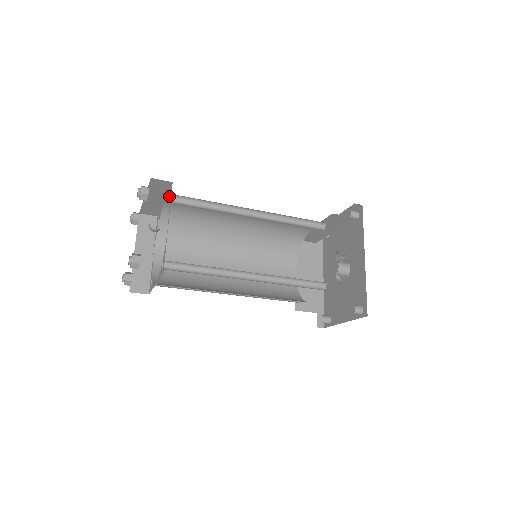
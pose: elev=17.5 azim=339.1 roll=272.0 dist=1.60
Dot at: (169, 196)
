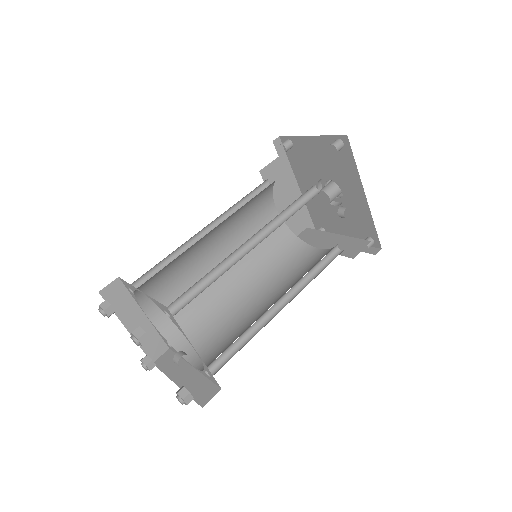
Dot at: (163, 310)
